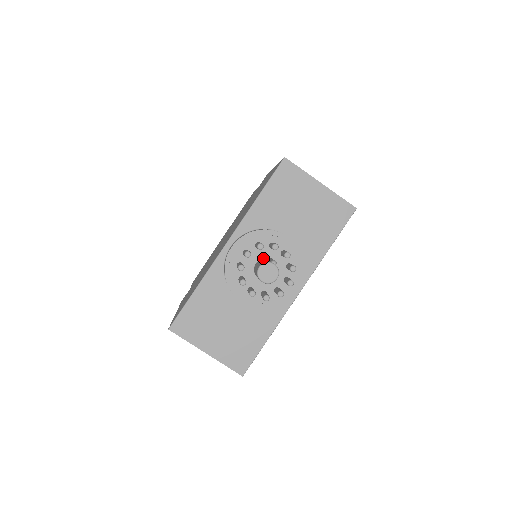
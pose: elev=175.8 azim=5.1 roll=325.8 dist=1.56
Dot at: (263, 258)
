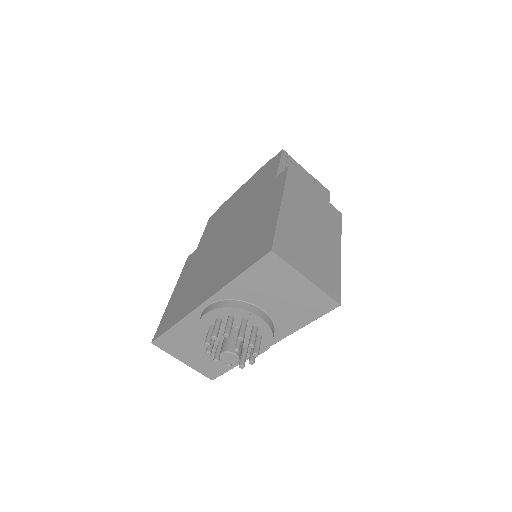
Dot at: (235, 326)
